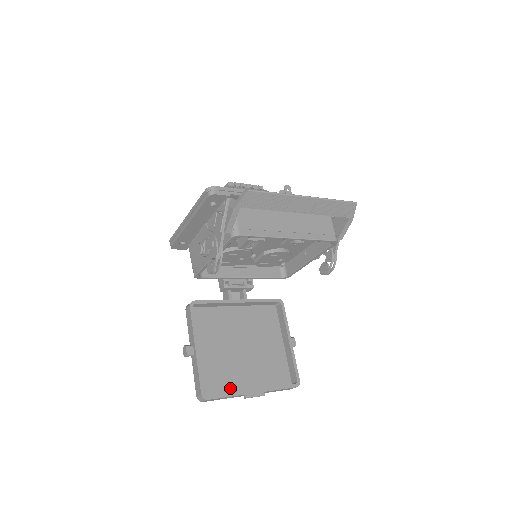
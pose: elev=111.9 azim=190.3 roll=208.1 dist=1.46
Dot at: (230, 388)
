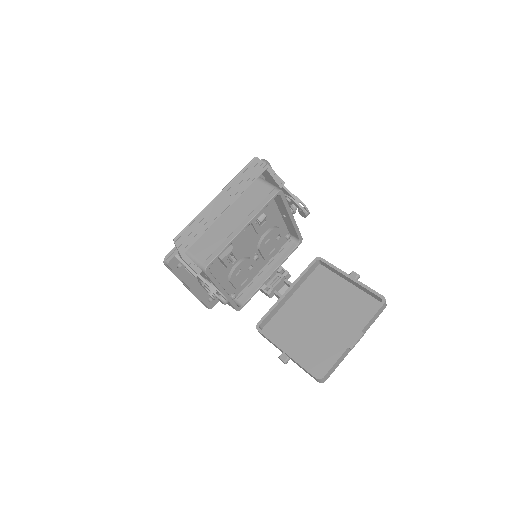
Dot at: (337, 353)
